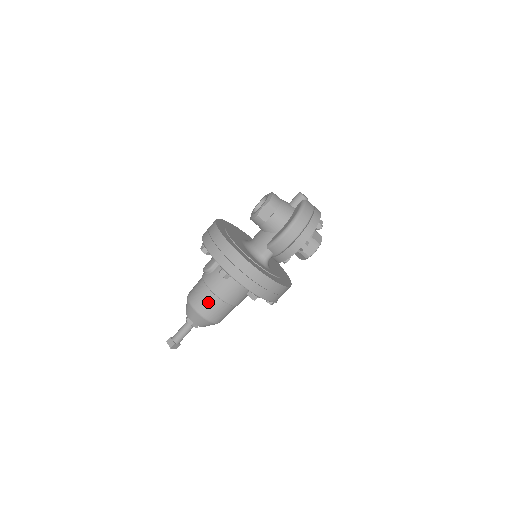
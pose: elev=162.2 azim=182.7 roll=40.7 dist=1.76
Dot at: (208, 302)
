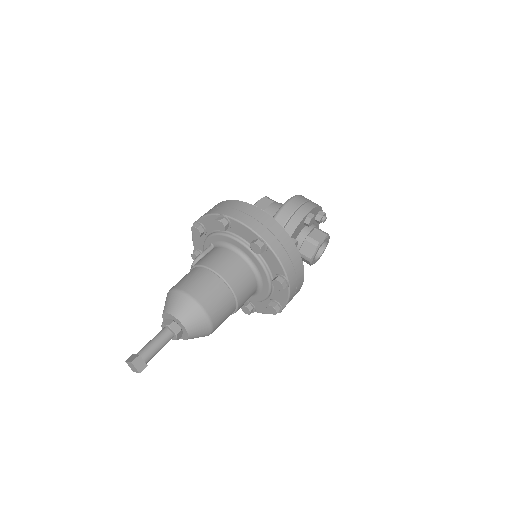
Dot at: (197, 278)
